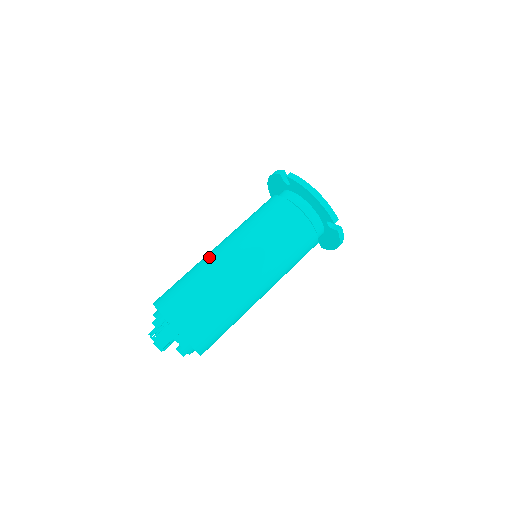
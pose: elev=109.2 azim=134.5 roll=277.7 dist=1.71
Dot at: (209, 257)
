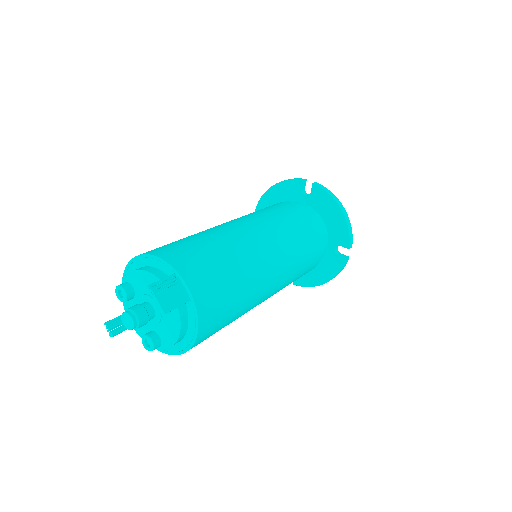
Dot at: (225, 227)
